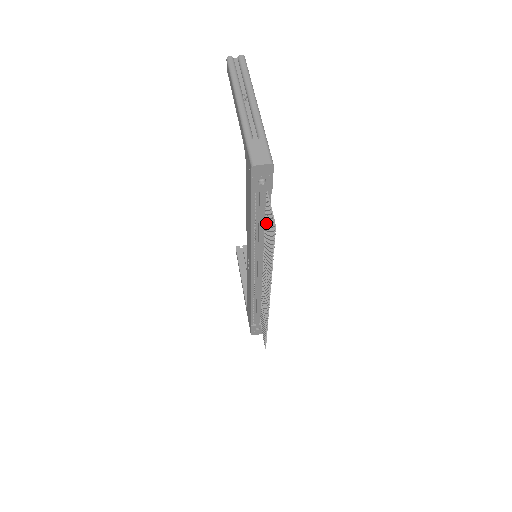
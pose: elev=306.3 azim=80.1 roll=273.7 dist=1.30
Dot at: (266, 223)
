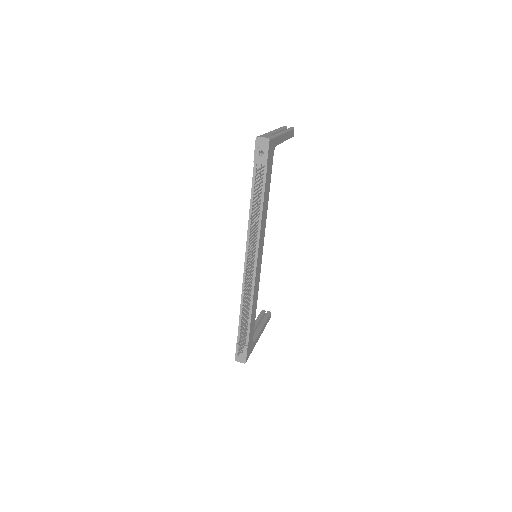
Dot at: (260, 196)
